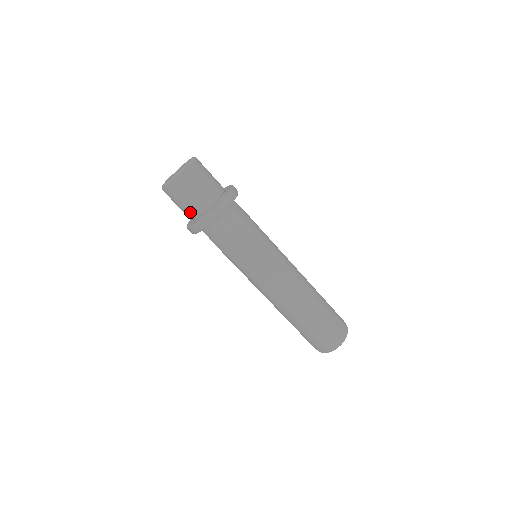
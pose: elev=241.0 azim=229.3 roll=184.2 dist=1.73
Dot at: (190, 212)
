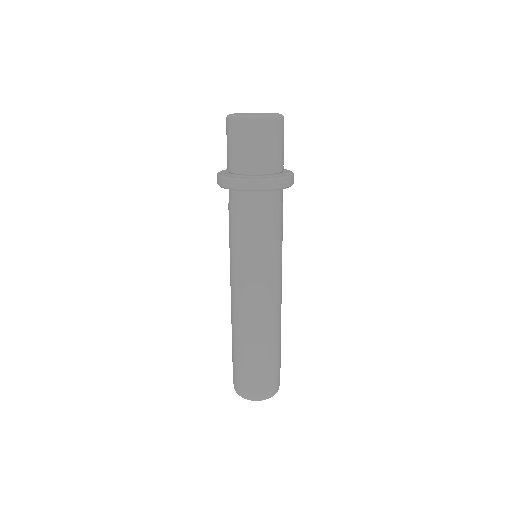
Dot at: (240, 163)
